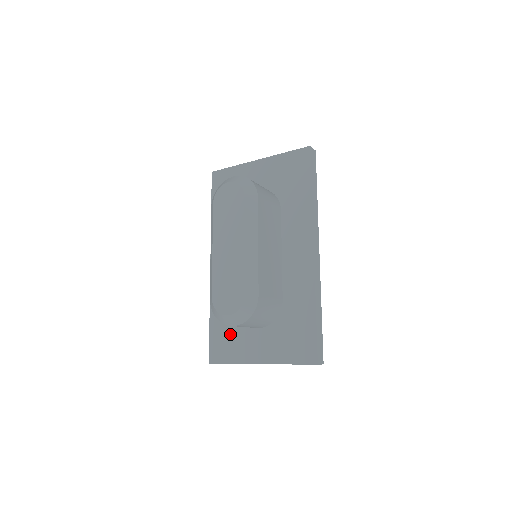
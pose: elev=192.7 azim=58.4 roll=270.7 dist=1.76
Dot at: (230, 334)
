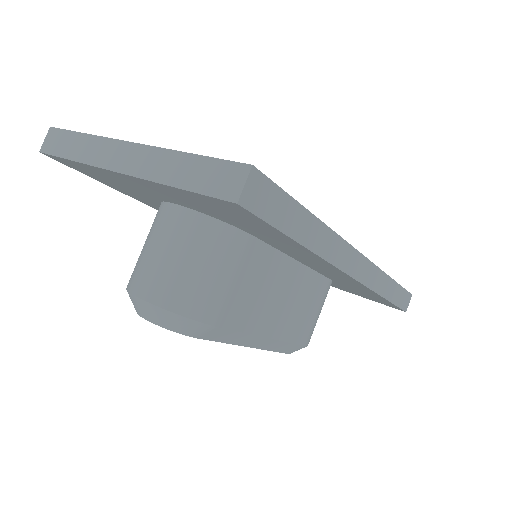
Dot at: occluded
